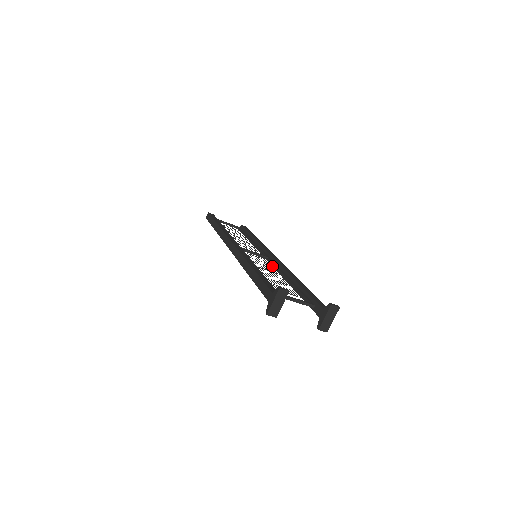
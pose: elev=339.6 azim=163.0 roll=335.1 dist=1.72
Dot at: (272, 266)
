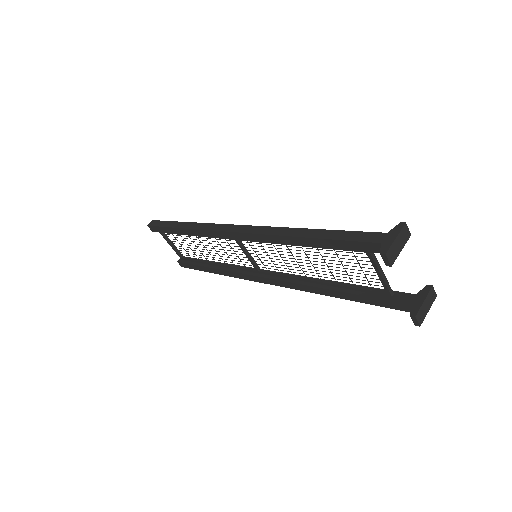
Dot at: (282, 270)
